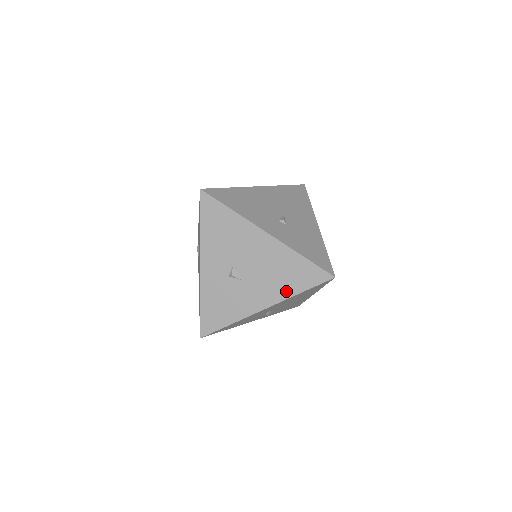
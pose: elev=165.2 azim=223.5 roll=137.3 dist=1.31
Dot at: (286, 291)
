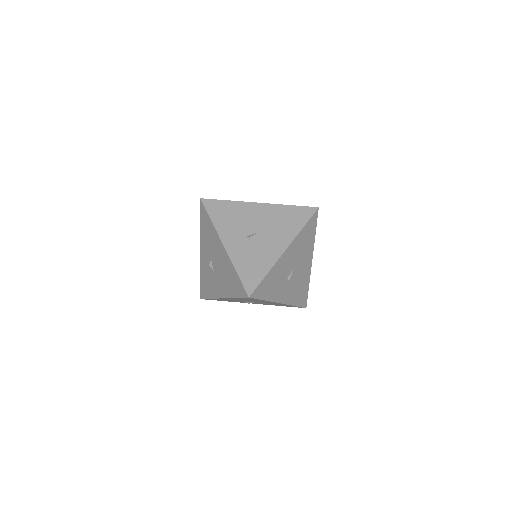
Dot at: (230, 292)
